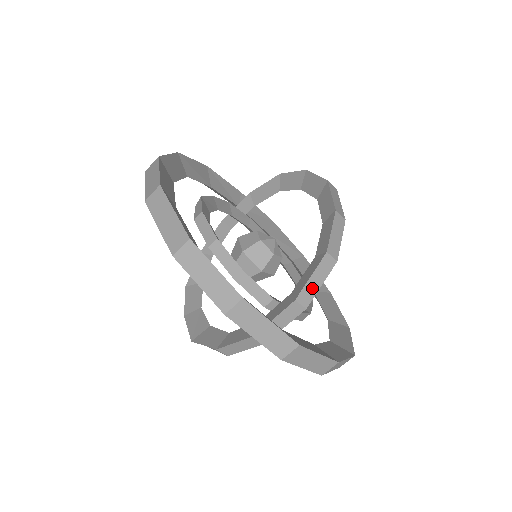
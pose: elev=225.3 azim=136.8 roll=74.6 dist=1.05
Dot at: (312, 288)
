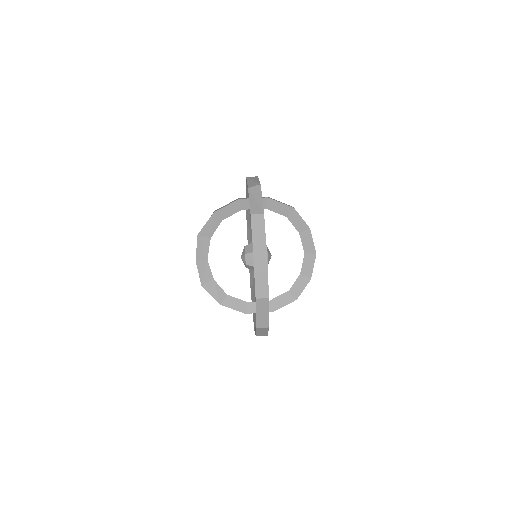
Dot at: (281, 306)
